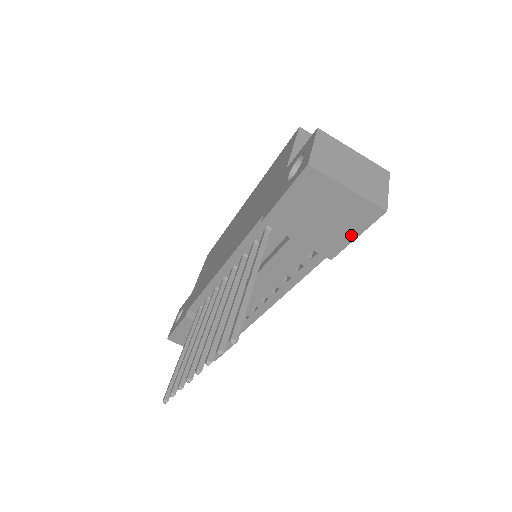
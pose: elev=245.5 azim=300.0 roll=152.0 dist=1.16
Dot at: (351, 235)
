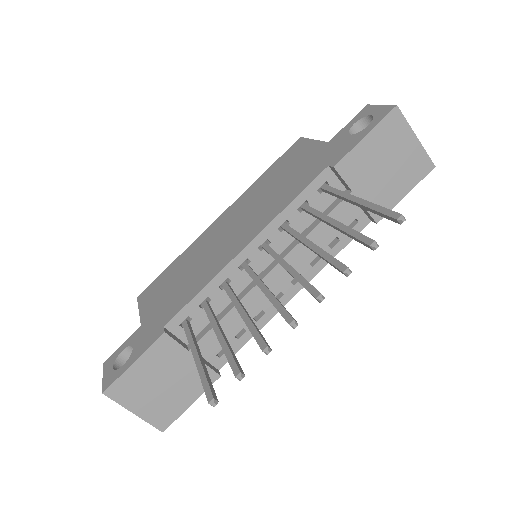
Dot at: (403, 192)
